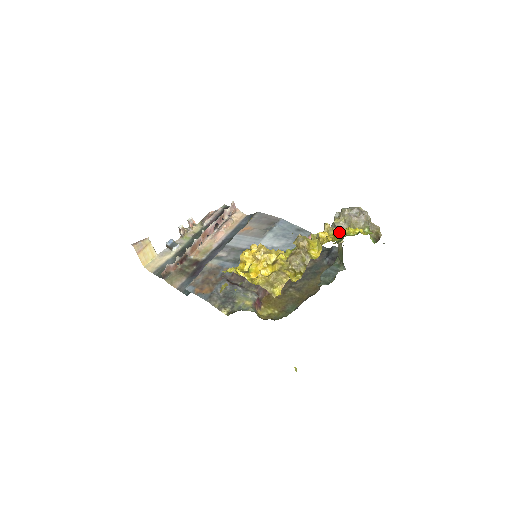
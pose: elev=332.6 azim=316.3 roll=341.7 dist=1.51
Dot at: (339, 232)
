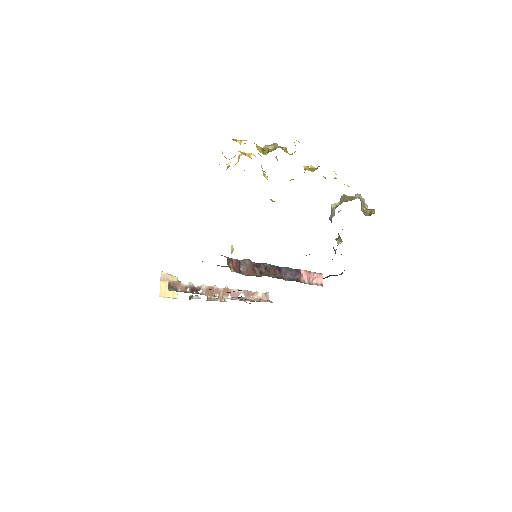
Dot at: occluded
